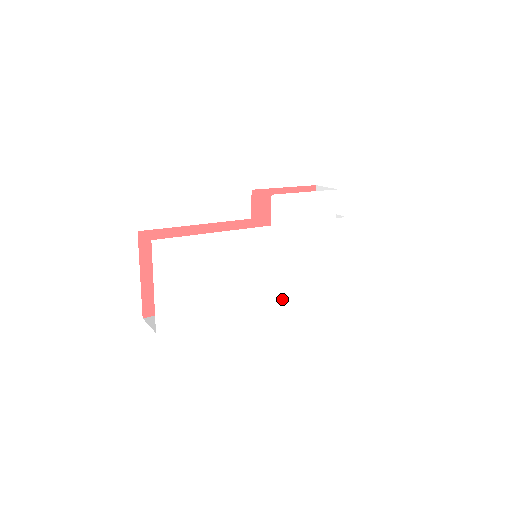
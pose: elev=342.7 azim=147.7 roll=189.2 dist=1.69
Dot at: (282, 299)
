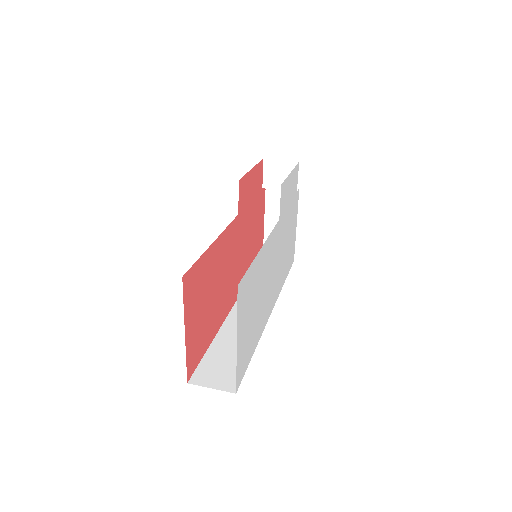
Dot at: (278, 292)
